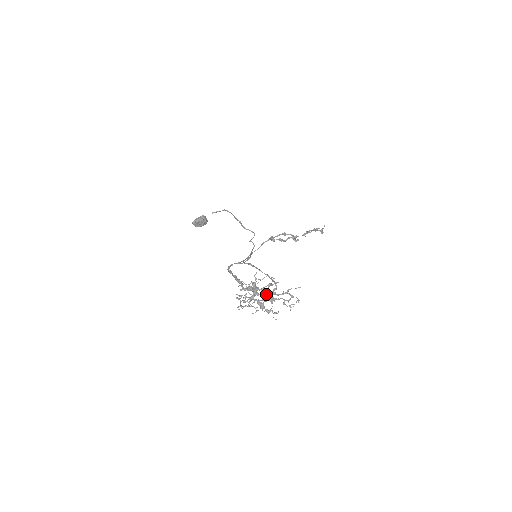
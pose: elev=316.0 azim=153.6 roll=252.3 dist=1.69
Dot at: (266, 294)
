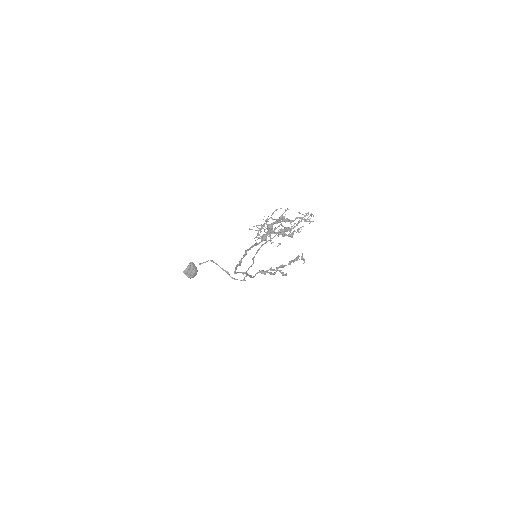
Dot at: (281, 221)
